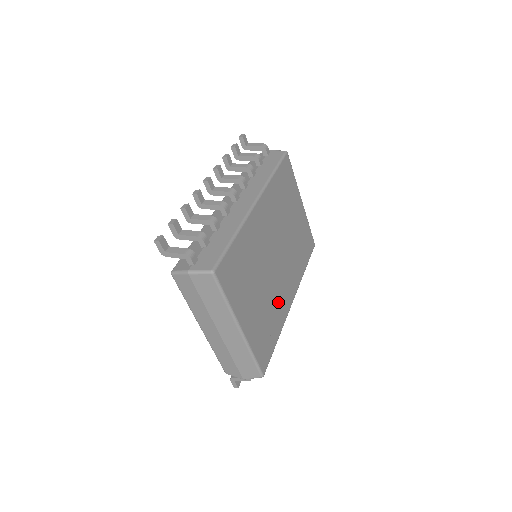
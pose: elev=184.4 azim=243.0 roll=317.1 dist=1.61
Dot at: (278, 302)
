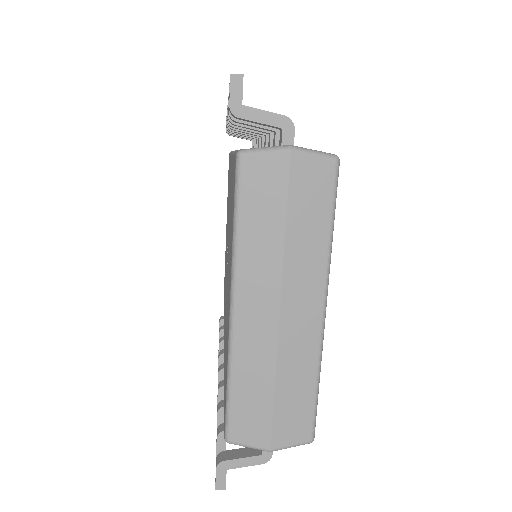
Dot at: occluded
